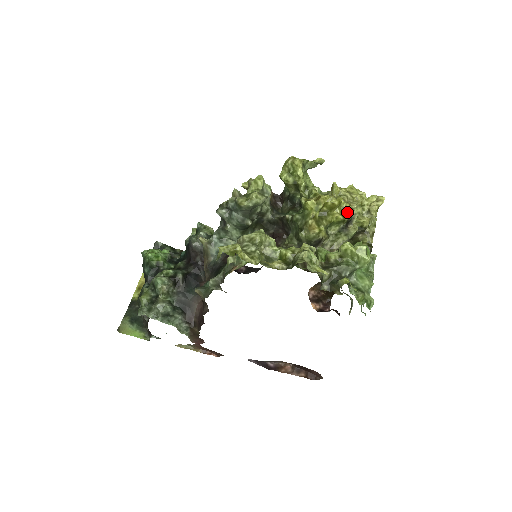
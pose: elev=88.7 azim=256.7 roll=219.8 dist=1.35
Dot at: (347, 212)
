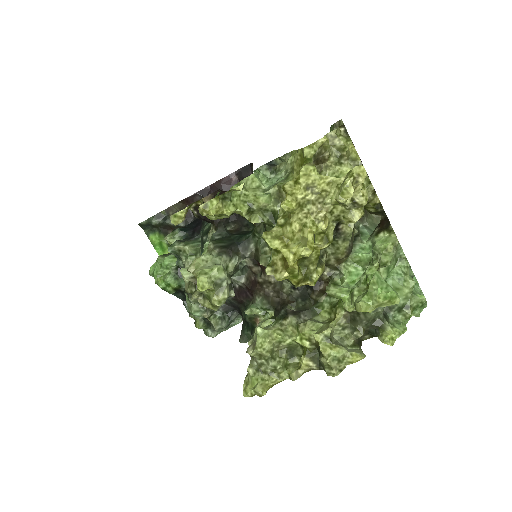
Dot at: (327, 226)
